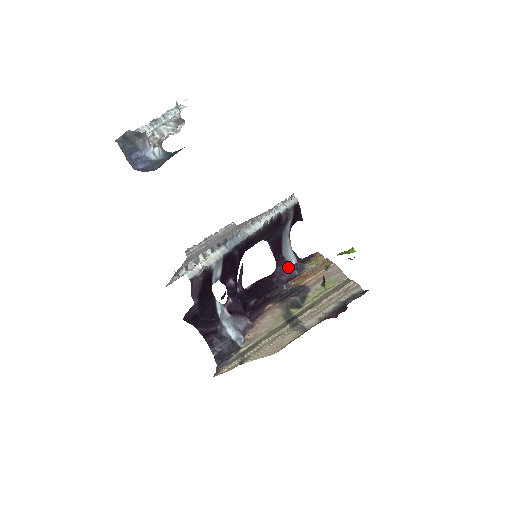
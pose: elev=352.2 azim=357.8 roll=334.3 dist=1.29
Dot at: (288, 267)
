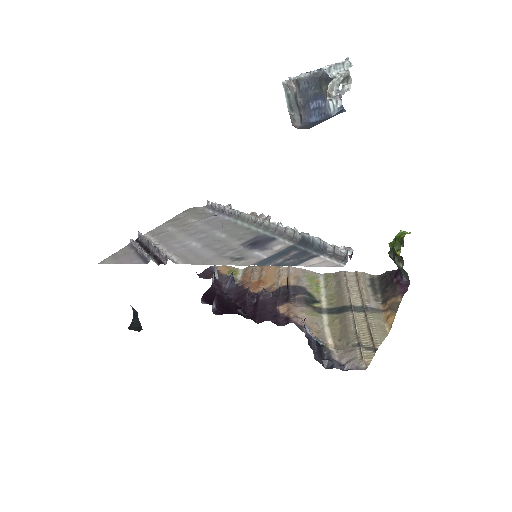
Dot at: occluded
